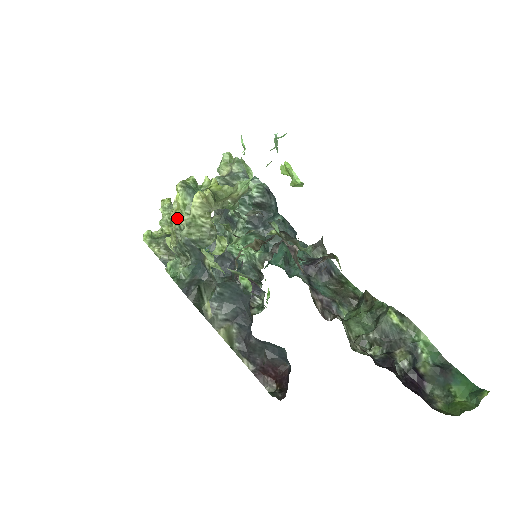
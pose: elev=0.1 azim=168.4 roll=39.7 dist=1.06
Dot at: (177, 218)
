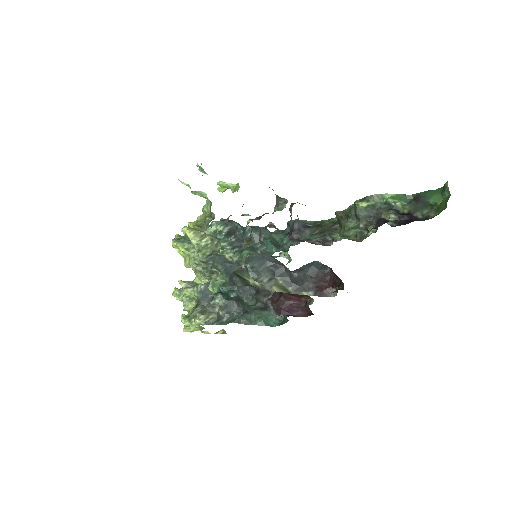
Dot at: (190, 262)
